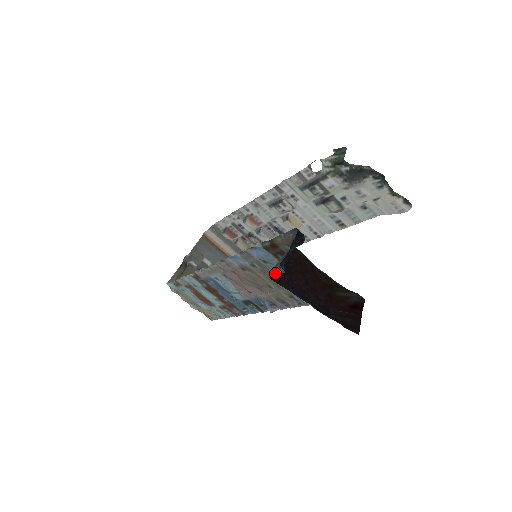
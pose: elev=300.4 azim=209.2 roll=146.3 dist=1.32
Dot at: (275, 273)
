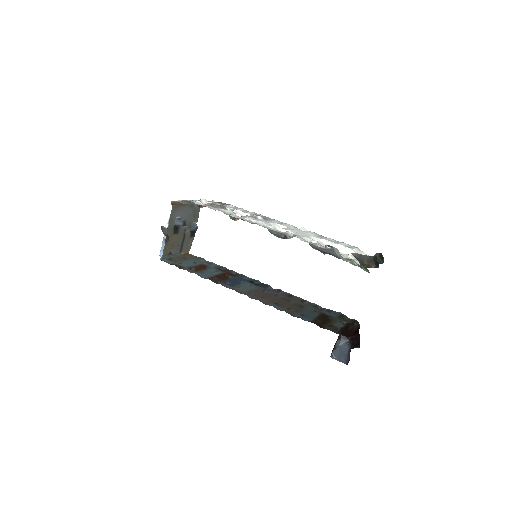
Dot at: (337, 359)
